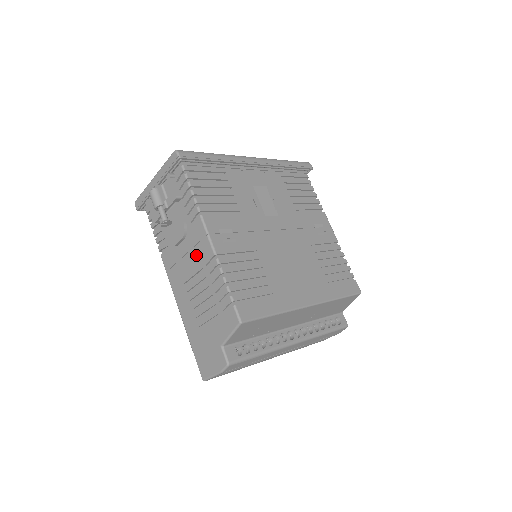
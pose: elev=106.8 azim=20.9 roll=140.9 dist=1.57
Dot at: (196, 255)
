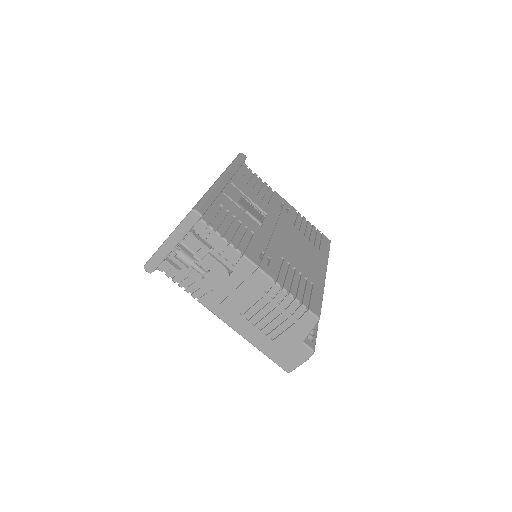
Dot at: (249, 287)
